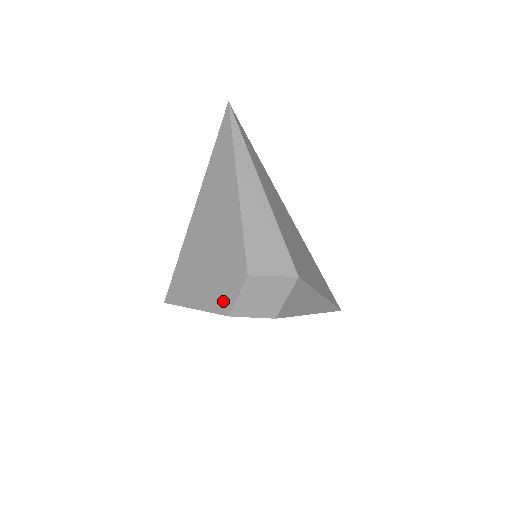
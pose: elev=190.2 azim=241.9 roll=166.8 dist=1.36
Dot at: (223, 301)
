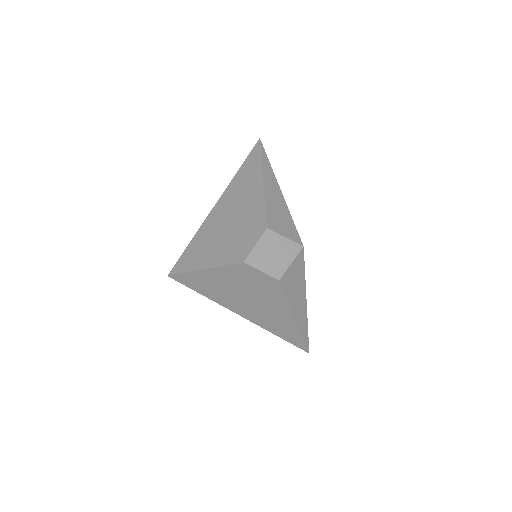
Dot at: (239, 253)
